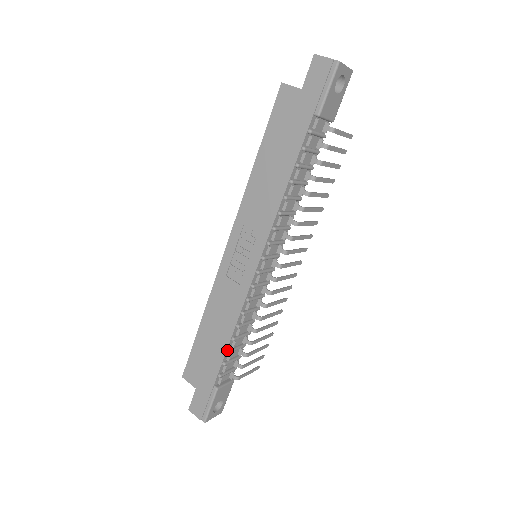
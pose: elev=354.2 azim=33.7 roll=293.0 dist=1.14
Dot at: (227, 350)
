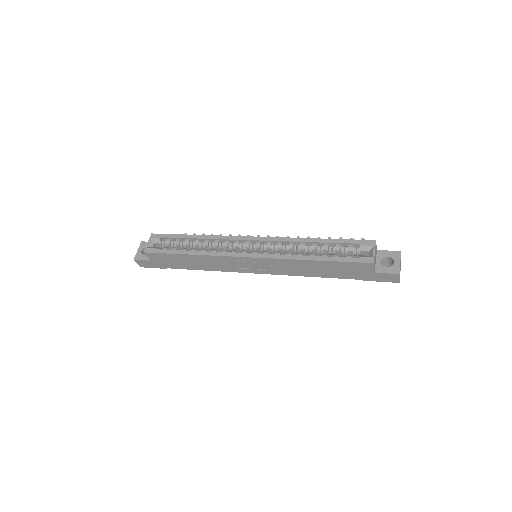
Dot at: (193, 269)
